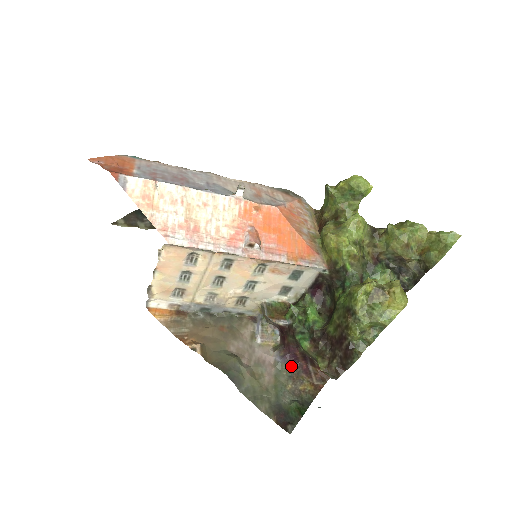
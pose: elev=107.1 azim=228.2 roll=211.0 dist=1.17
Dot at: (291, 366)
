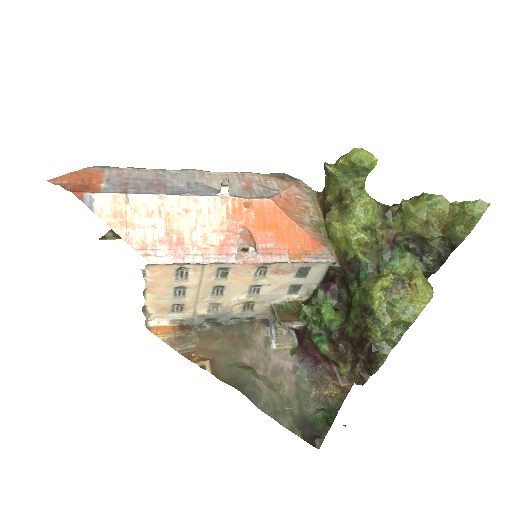
Dot at: (313, 370)
